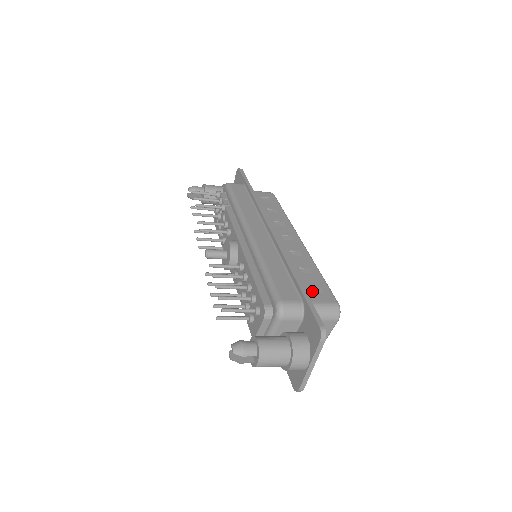
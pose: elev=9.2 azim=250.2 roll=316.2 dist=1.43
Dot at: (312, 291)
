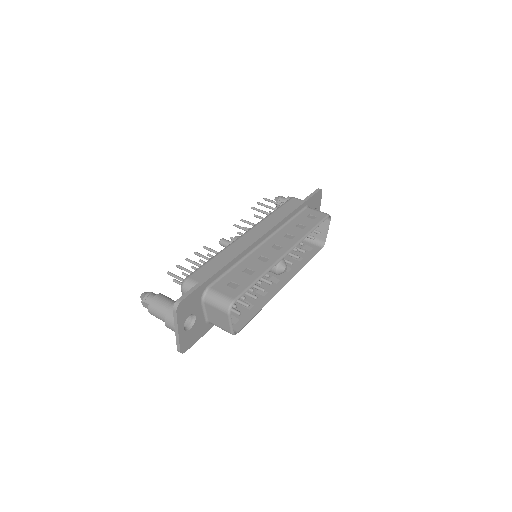
Dot at: (230, 285)
